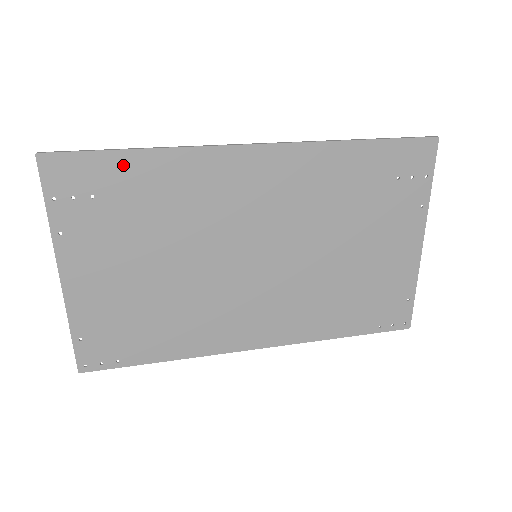
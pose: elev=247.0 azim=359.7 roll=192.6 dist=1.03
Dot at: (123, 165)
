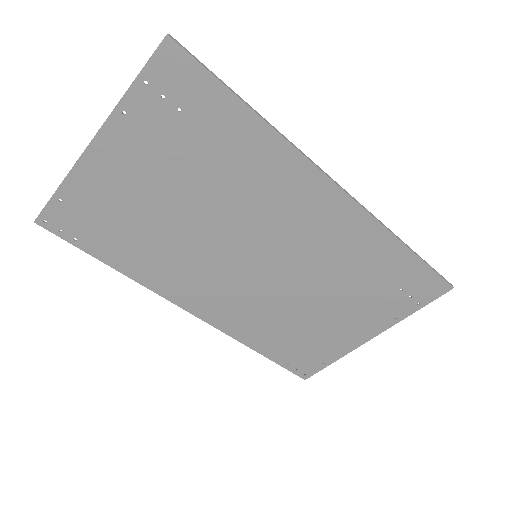
Dot at: (228, 110)
